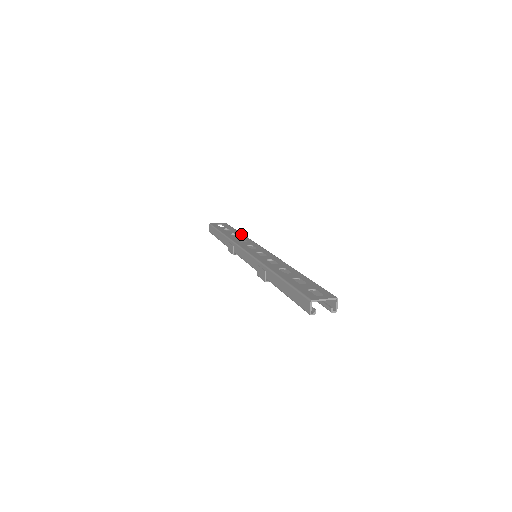
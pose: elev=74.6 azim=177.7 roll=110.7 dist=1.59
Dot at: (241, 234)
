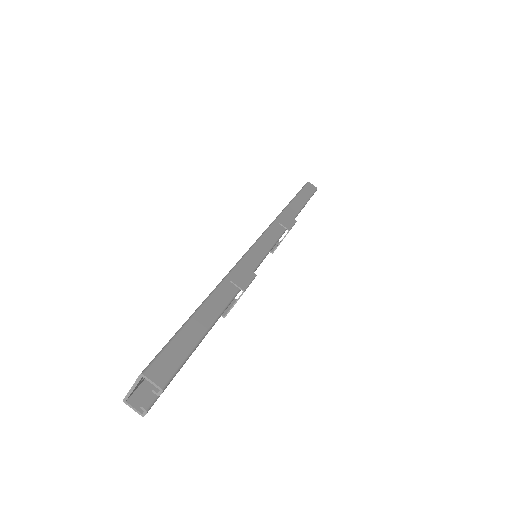
Dot at: occluded
